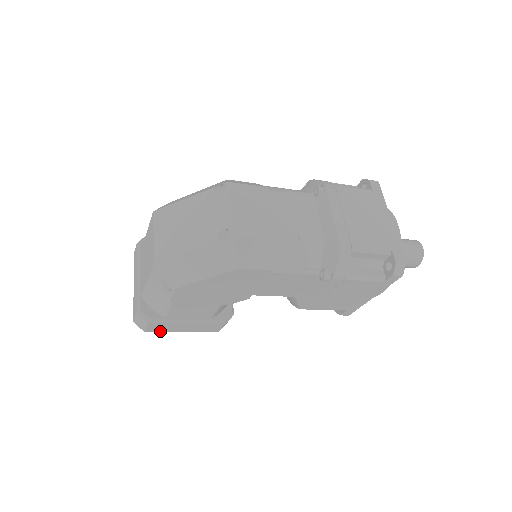
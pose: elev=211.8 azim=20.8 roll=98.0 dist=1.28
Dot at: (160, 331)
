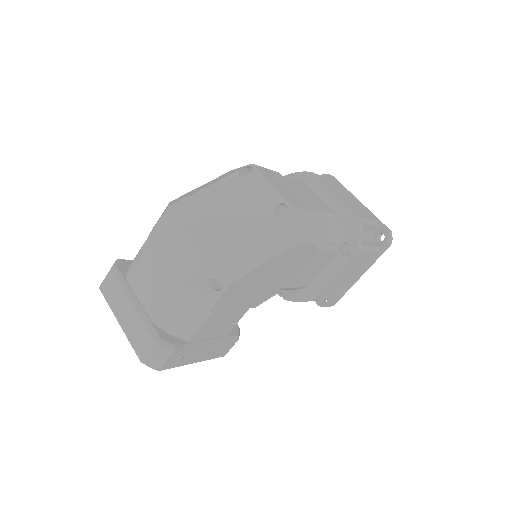
Dot at: (173, 367)
